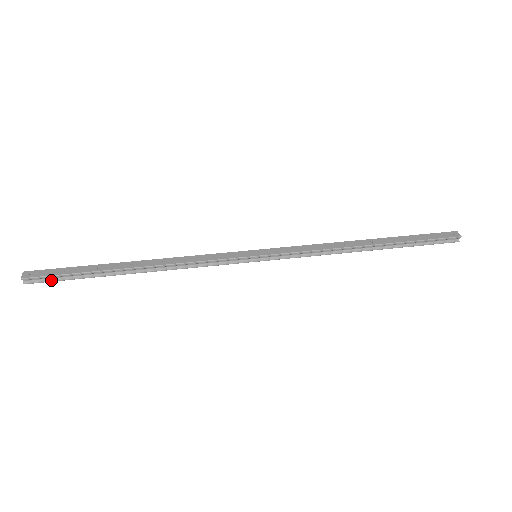
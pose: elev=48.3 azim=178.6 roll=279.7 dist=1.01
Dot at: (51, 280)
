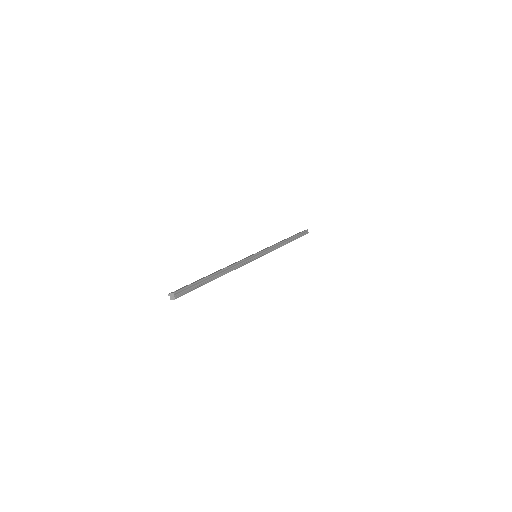
Dot at: (187, 291)
